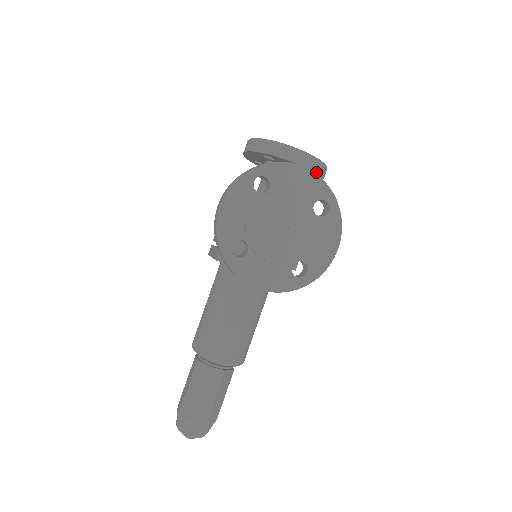
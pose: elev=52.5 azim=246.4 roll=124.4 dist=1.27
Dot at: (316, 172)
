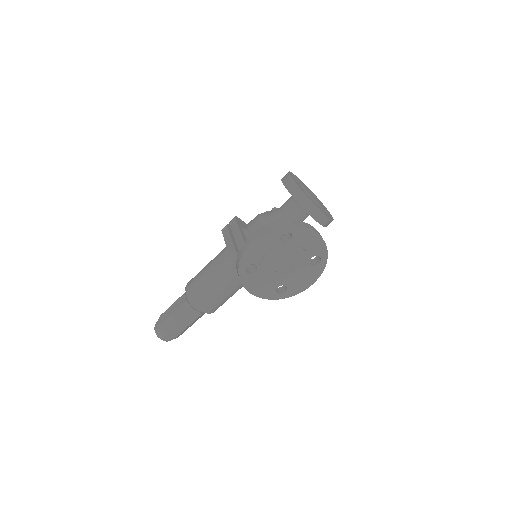
Dot at: (325, 226)
